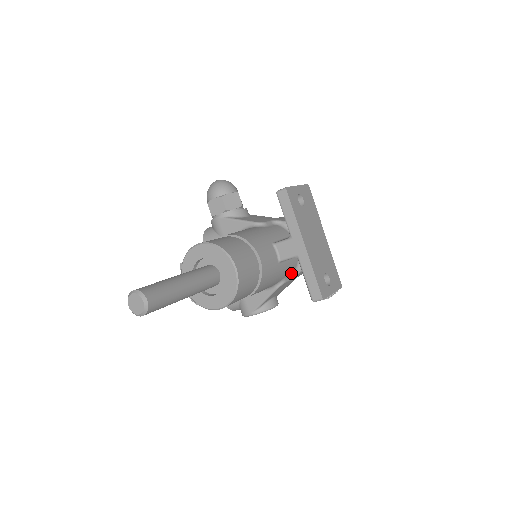
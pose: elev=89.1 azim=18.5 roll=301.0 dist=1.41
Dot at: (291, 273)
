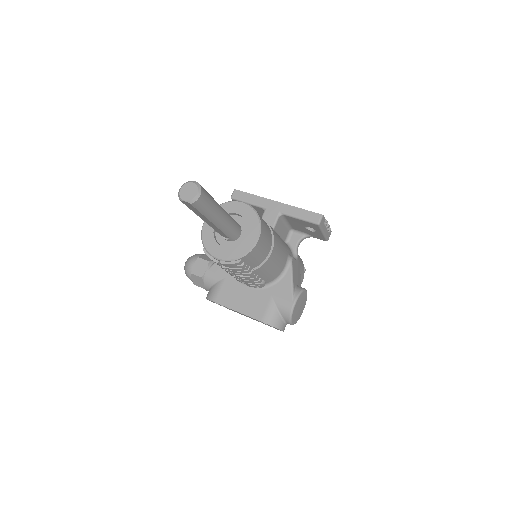
Dot at: (291, 255)
